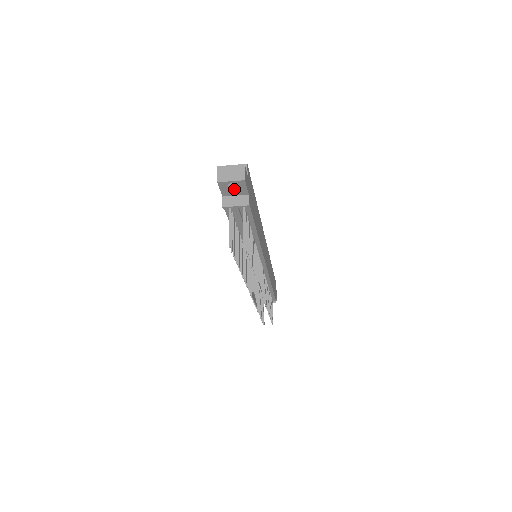
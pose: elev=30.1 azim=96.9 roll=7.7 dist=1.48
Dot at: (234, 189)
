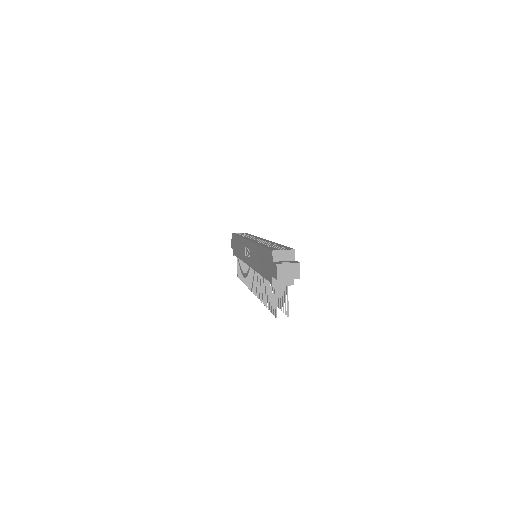
Dot at: occluded
